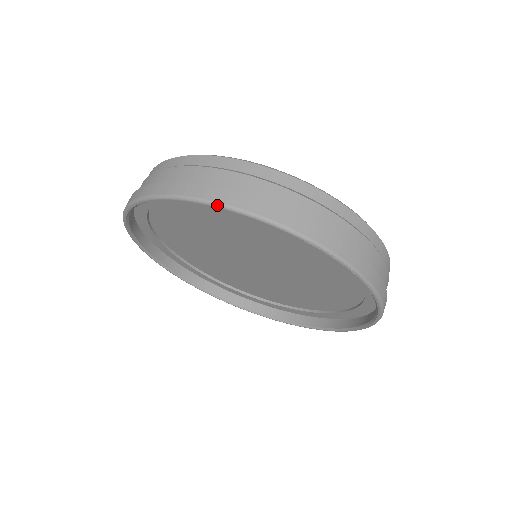
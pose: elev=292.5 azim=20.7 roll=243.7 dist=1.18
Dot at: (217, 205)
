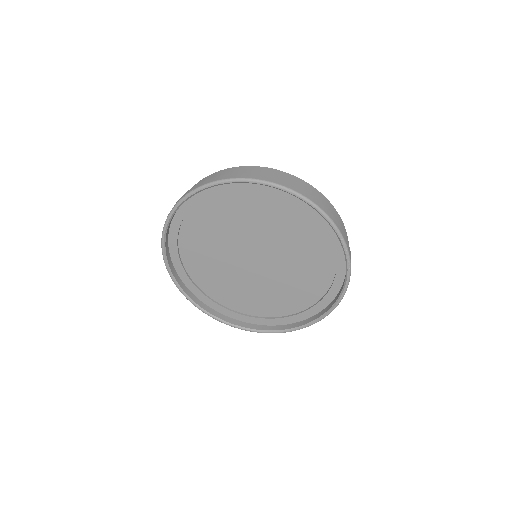
Dot at: (305, 198)
